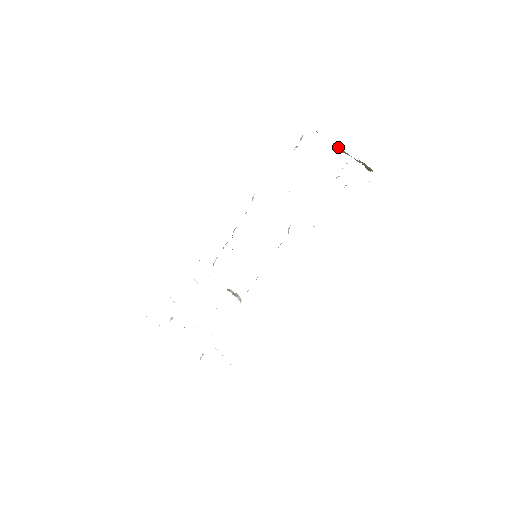
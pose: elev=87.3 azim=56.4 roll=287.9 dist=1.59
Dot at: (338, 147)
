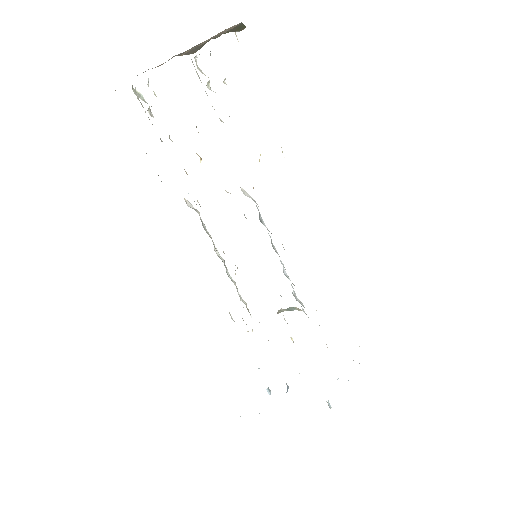
Dot at: occluded
